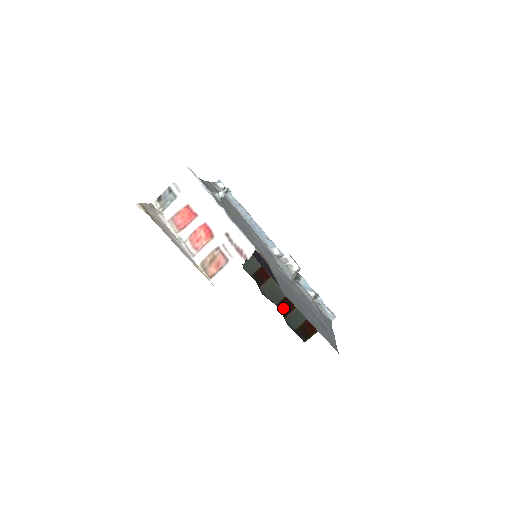
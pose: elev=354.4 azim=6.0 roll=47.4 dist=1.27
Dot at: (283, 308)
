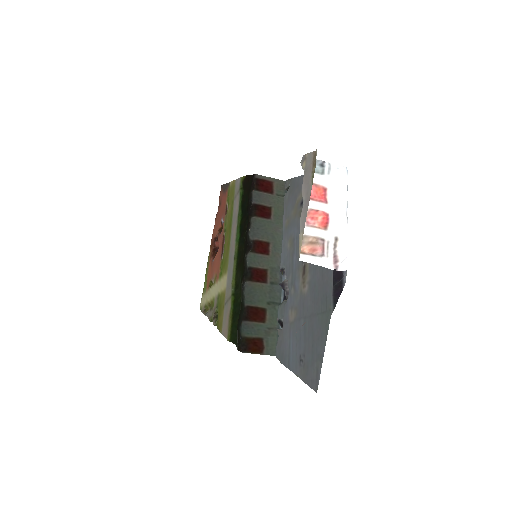
Dot at: (248, 313)
